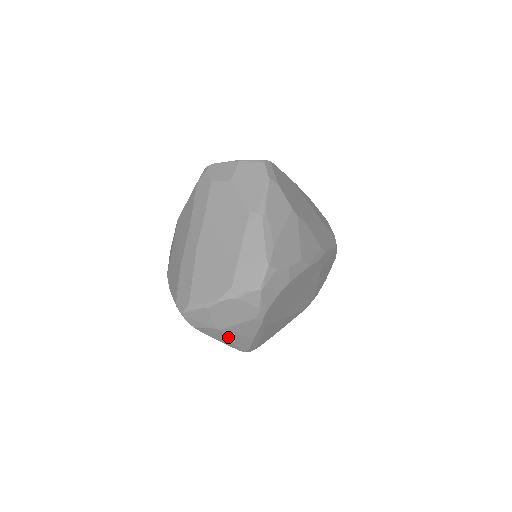
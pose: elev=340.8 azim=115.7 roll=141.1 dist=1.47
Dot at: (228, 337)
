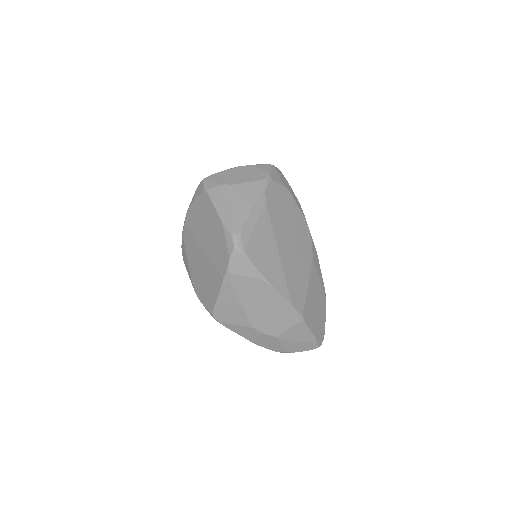
Dot at: (231, 200)
